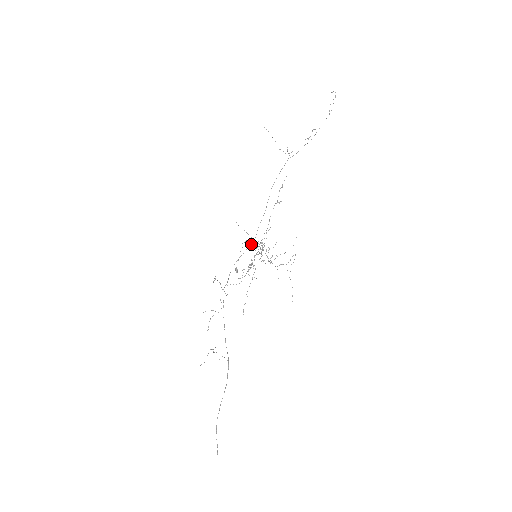
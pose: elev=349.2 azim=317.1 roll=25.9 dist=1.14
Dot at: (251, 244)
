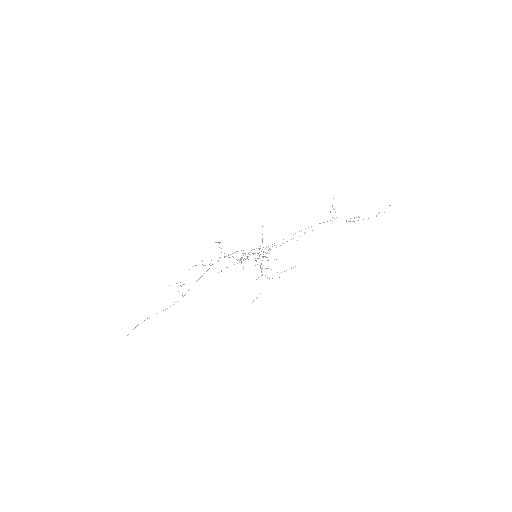
Dot at: occluded
